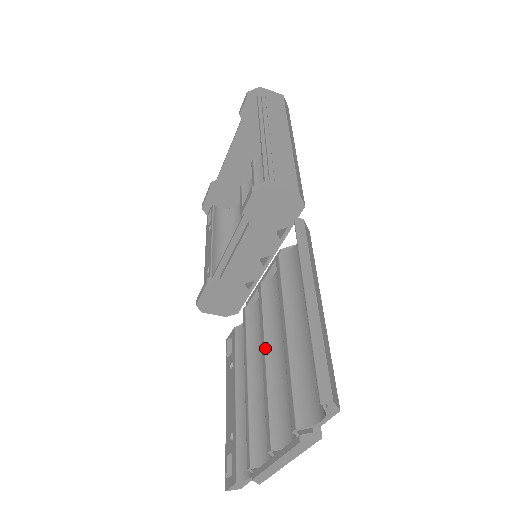
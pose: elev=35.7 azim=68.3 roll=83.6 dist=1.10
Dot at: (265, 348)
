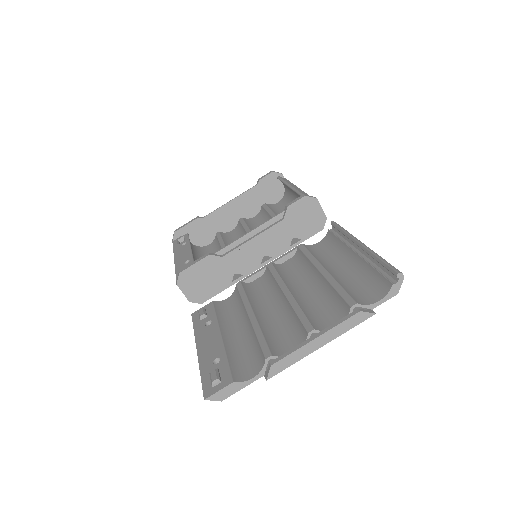
Dot at: (288, 288)
